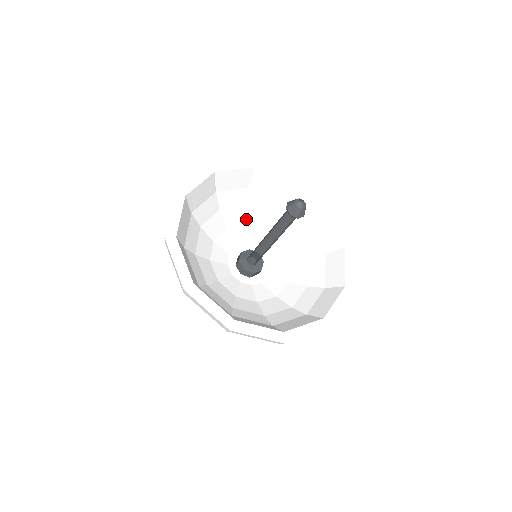
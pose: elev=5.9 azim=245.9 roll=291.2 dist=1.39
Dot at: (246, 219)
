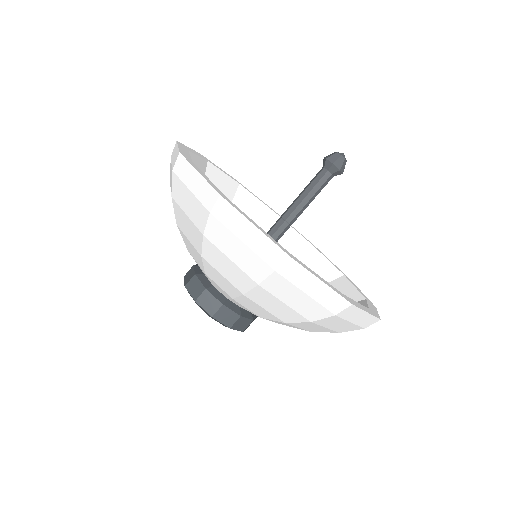
Dot at: occluded
